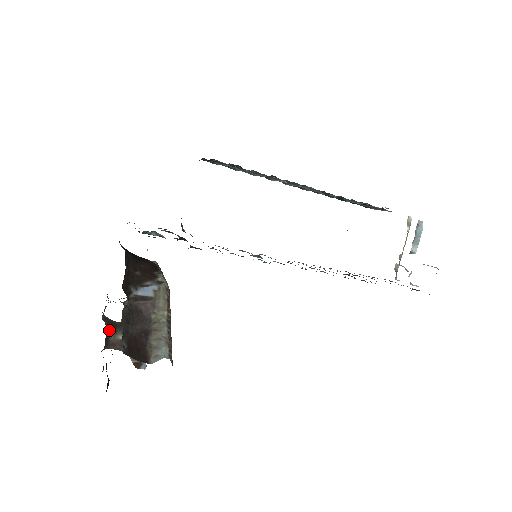
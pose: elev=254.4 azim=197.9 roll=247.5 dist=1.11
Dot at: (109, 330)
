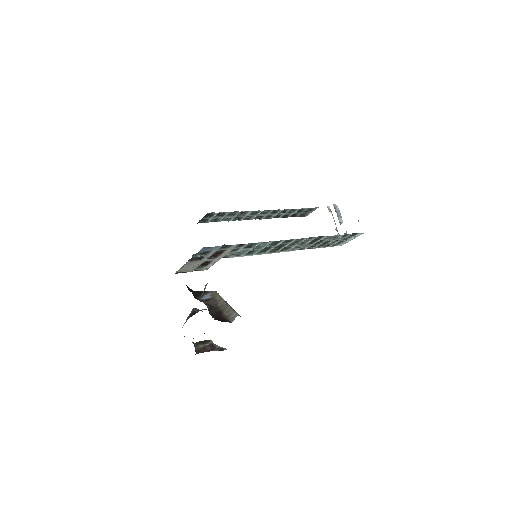
Dot at: (193, 343)
